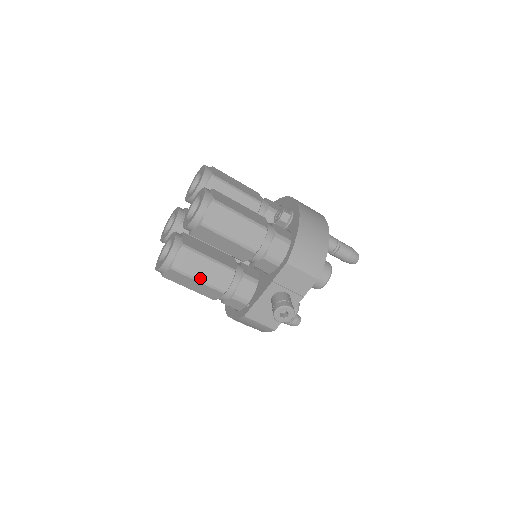
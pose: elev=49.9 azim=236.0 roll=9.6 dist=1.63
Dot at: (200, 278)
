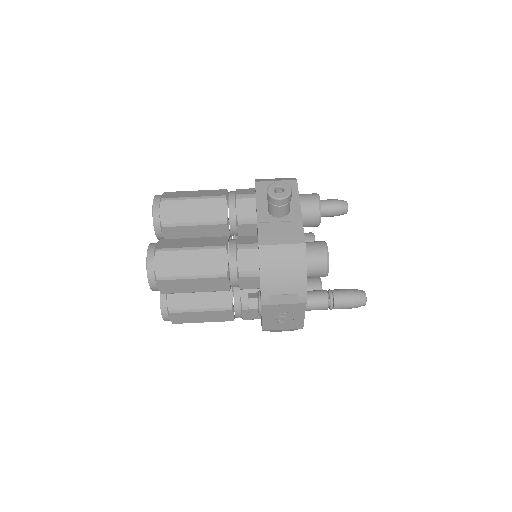
Dot at: (191, 247)
